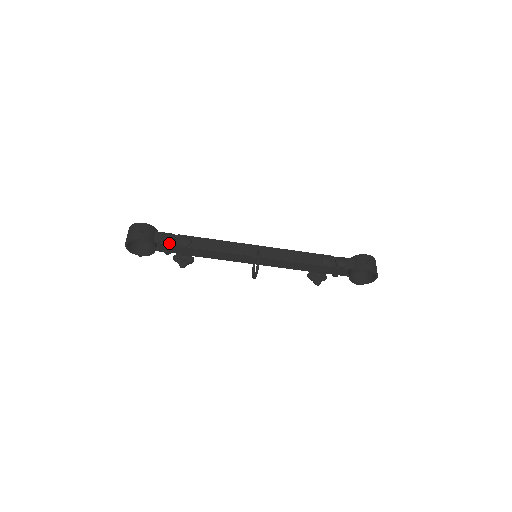
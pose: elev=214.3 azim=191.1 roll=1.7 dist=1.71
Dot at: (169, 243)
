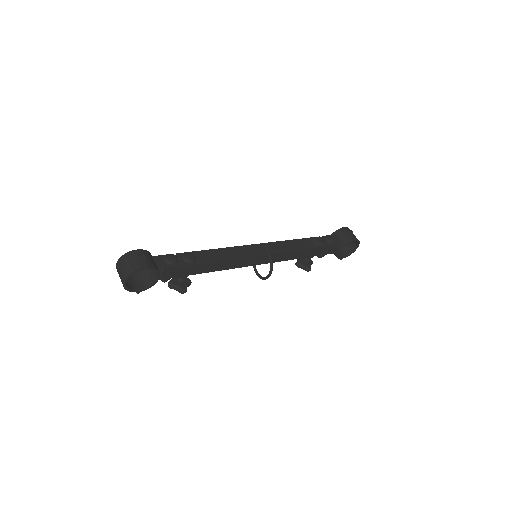
Dot at: (174, 265)
